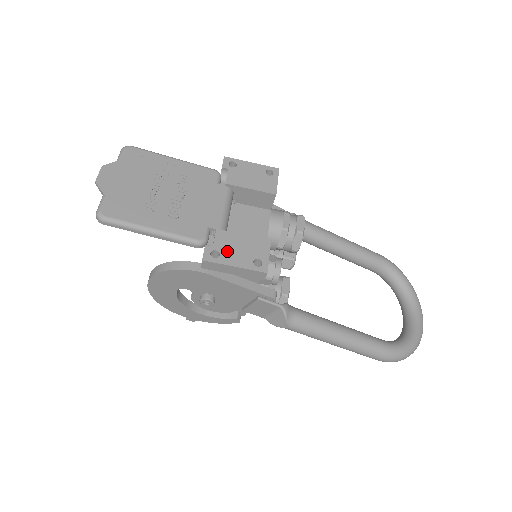
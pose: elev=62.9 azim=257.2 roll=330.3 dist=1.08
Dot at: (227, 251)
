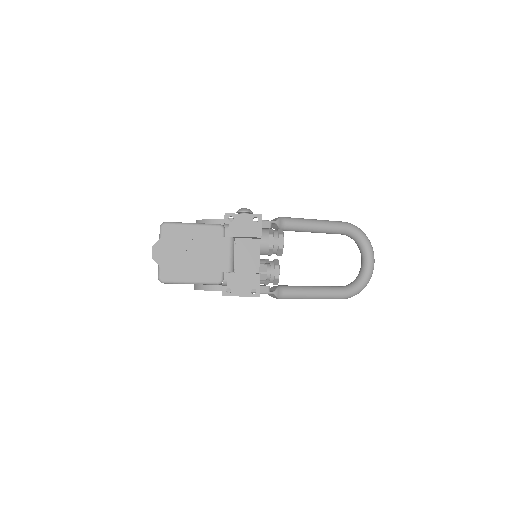
Dot at: (235, 287)
